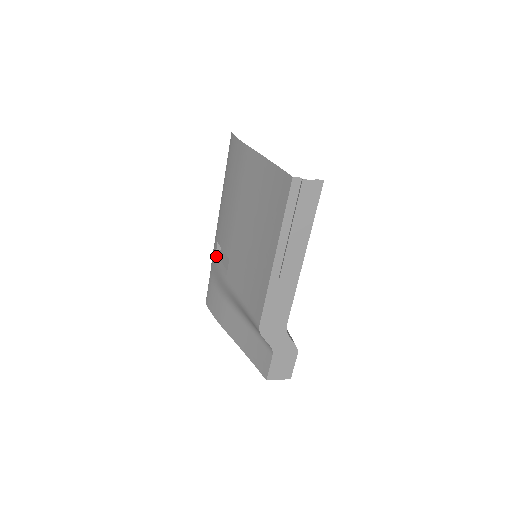
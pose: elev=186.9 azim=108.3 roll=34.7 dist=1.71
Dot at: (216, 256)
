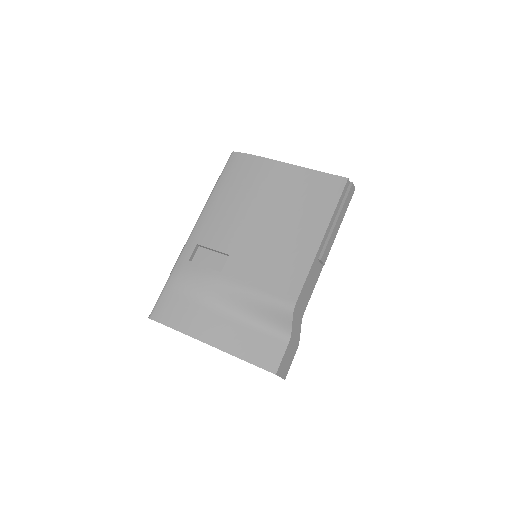
Dot at: (190, 259)
